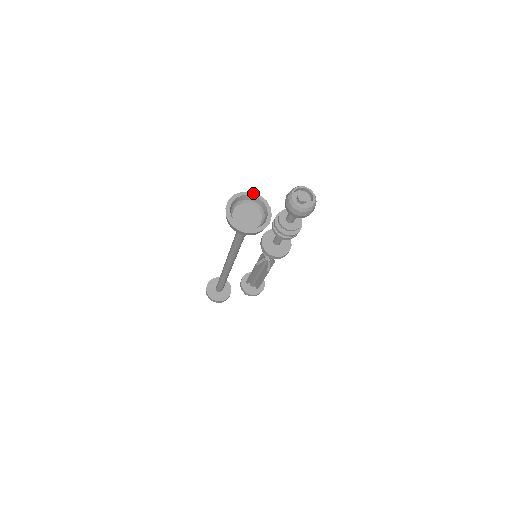
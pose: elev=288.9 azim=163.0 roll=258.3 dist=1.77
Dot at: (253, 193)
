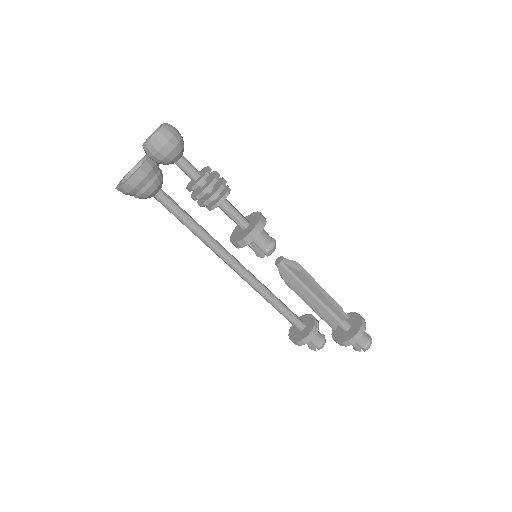
Dot at: occluded
